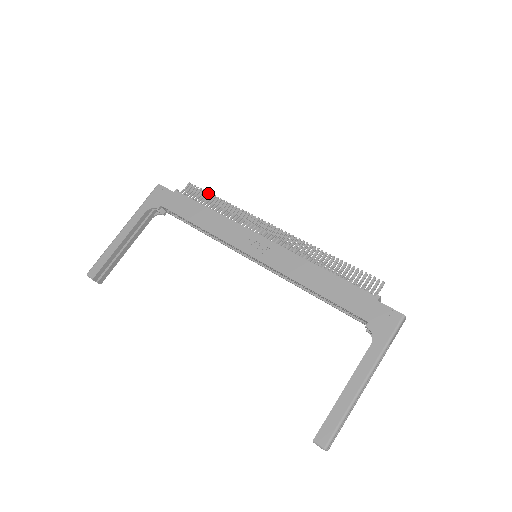
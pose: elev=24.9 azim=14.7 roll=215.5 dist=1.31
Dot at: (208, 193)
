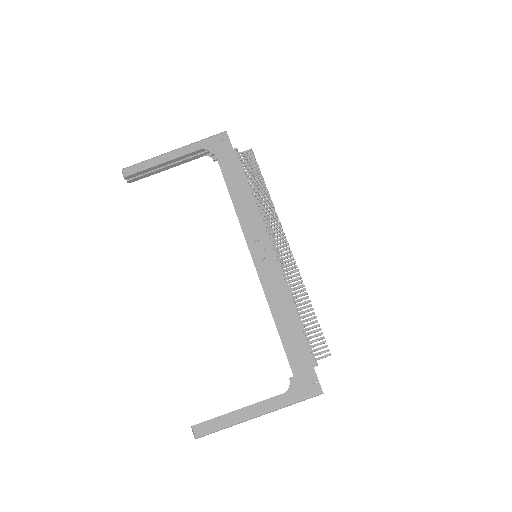
Dot at: (259, 171)
